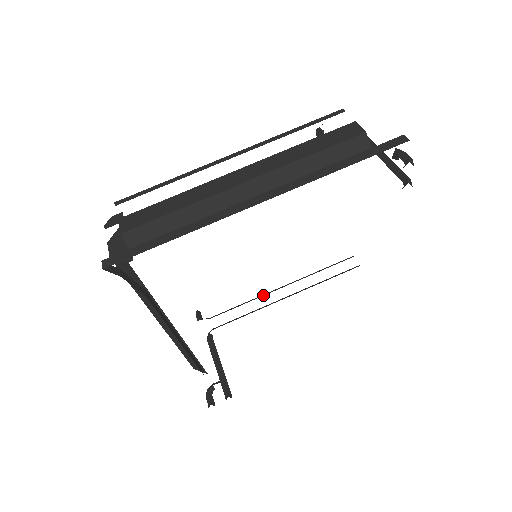
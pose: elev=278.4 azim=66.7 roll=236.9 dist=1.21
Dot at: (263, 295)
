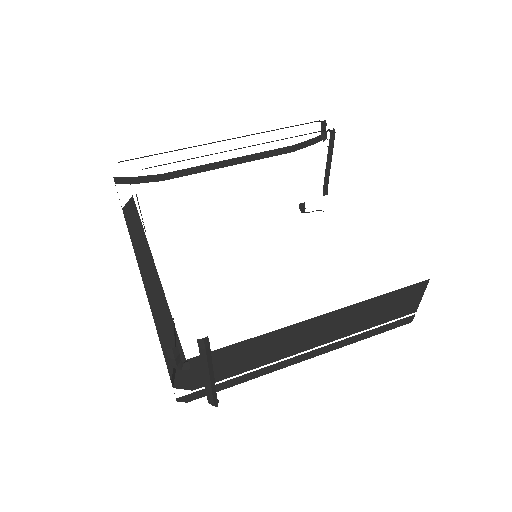
Dot at: occluded
